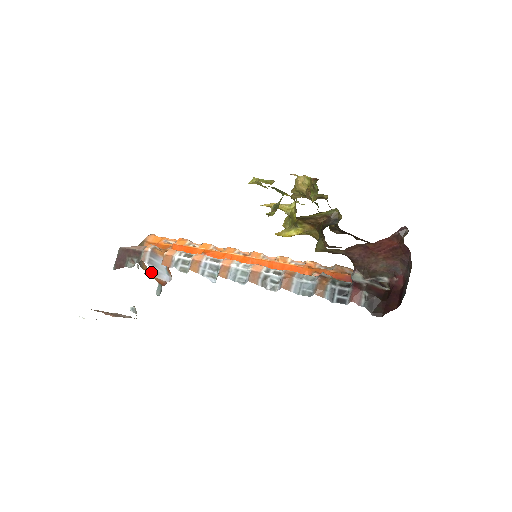
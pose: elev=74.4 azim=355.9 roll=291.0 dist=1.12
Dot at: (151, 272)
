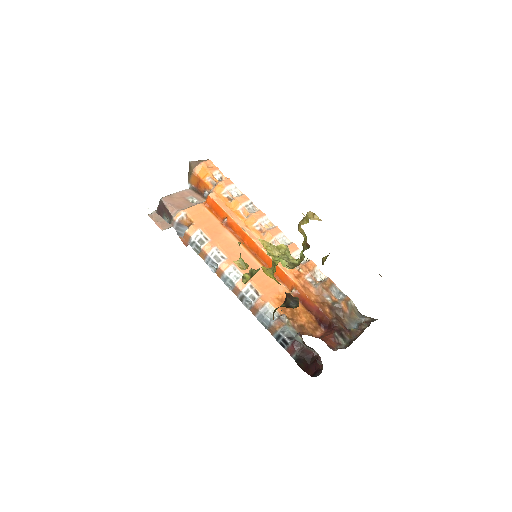
Dot at: (178, 234)
